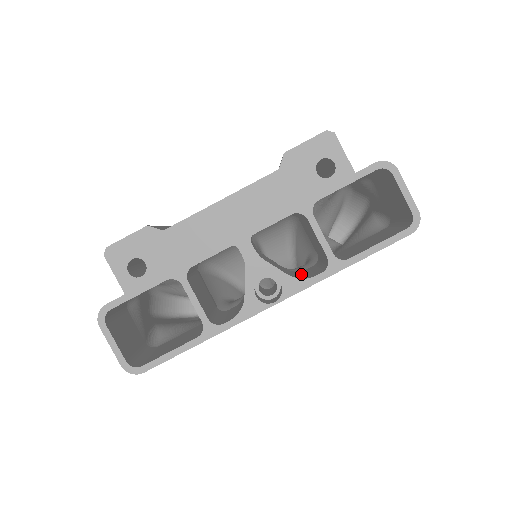
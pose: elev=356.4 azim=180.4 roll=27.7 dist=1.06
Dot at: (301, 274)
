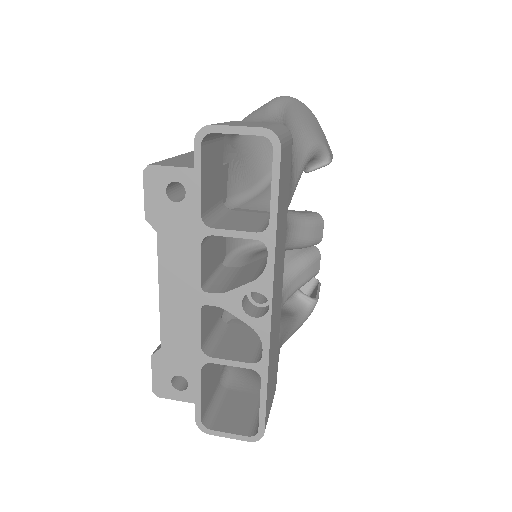
Dot at: occluded
